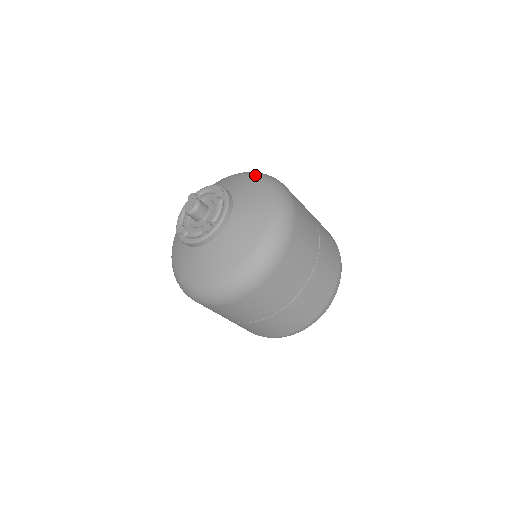
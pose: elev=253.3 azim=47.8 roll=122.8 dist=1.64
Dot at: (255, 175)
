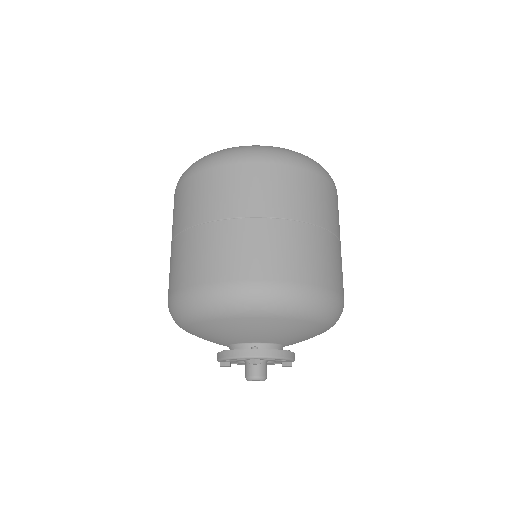
Dot at: (330, 324)
